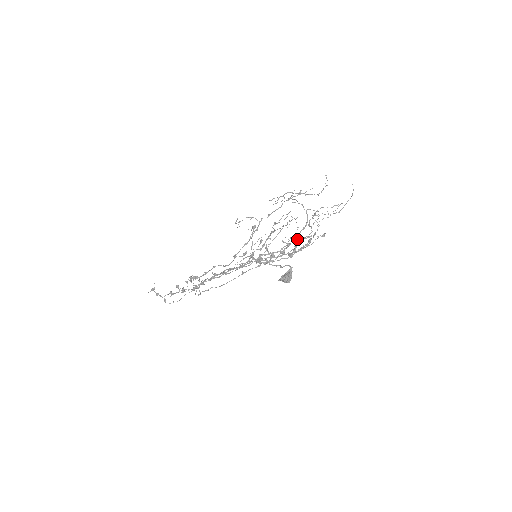
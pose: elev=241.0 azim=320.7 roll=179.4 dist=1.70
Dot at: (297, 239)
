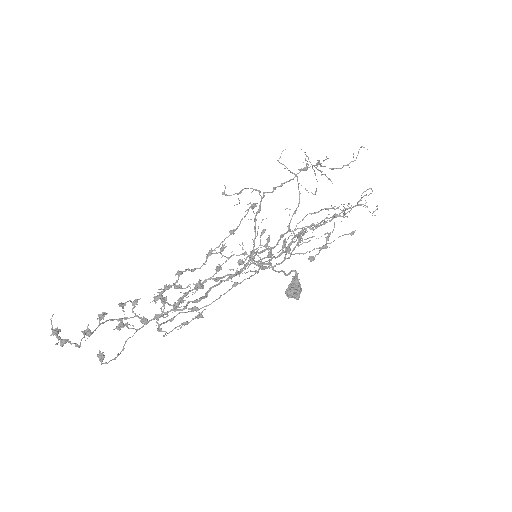
Dot at: occluded
